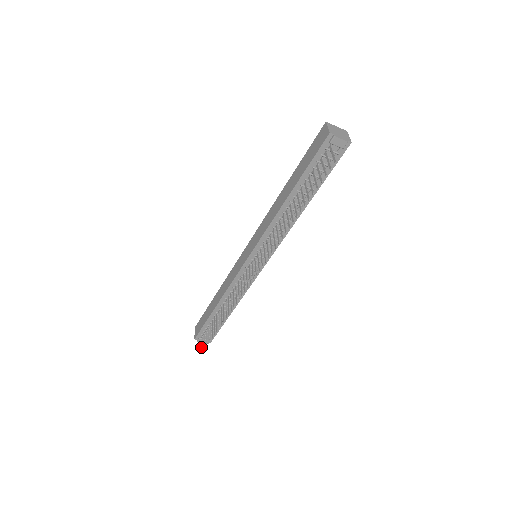
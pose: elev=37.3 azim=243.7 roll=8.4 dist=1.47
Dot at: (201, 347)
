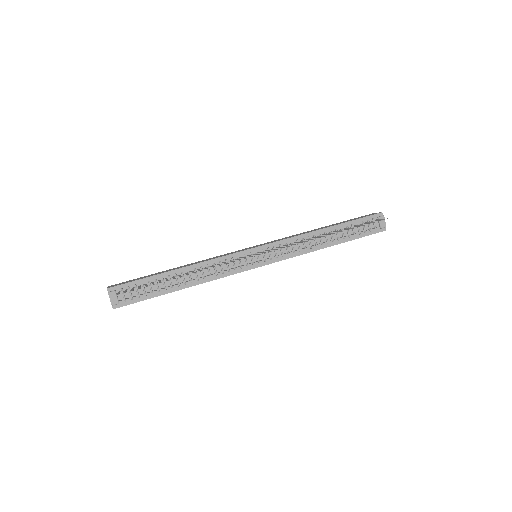
Dot at: (117, 293)
